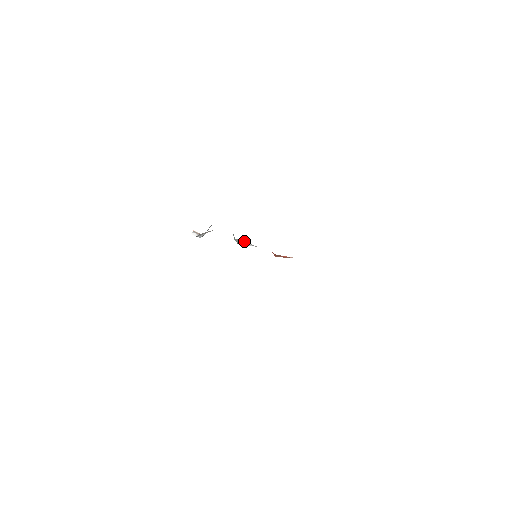
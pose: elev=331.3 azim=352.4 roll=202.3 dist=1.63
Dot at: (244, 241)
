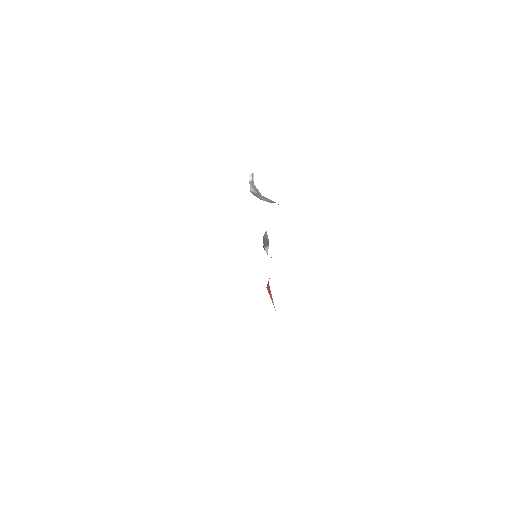
Dot at: (268, 241)
